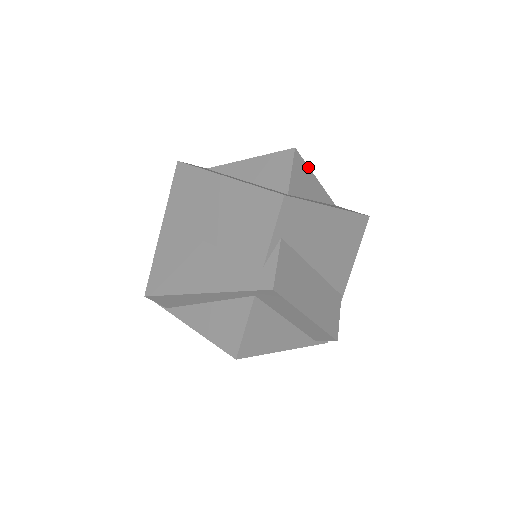
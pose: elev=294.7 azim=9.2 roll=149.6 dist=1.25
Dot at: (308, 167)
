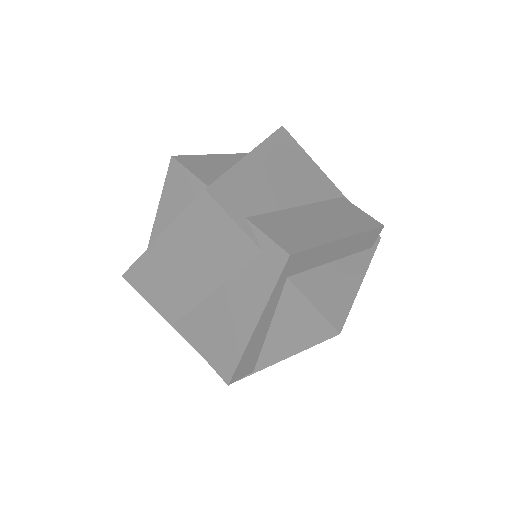
Dot at: (199, 156)
